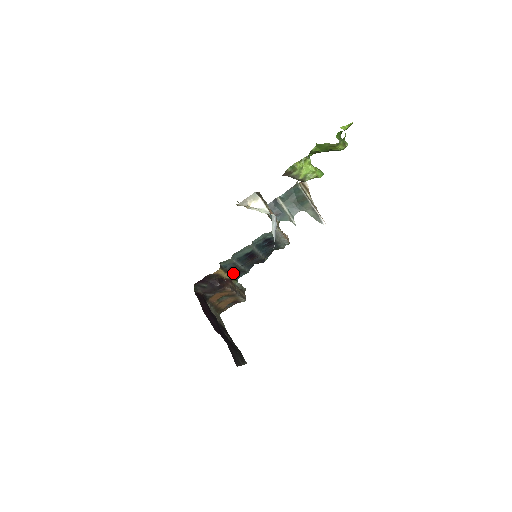
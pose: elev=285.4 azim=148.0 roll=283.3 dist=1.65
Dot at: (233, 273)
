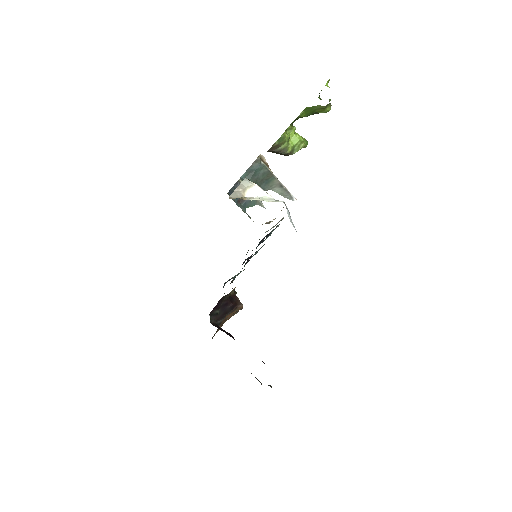
Dot at: (224, 285)
